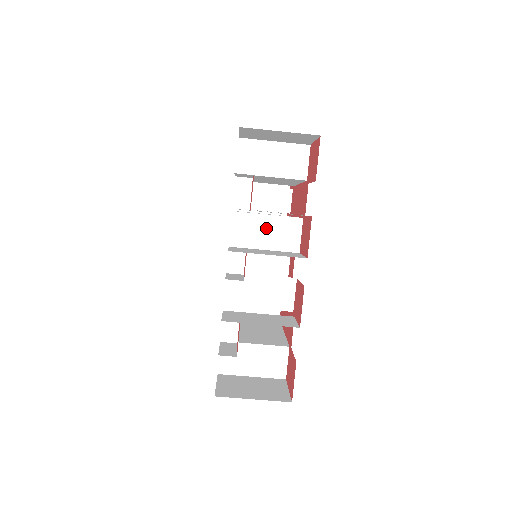
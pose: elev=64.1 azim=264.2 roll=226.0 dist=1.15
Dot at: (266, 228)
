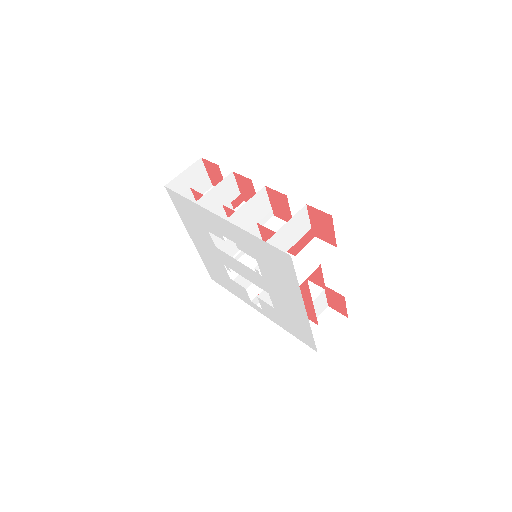
Dot at: occluded
